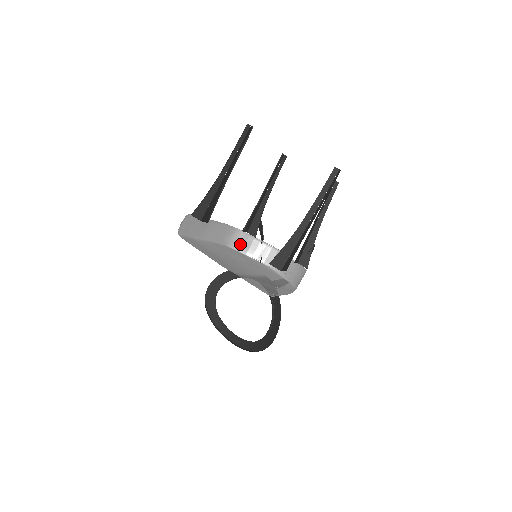
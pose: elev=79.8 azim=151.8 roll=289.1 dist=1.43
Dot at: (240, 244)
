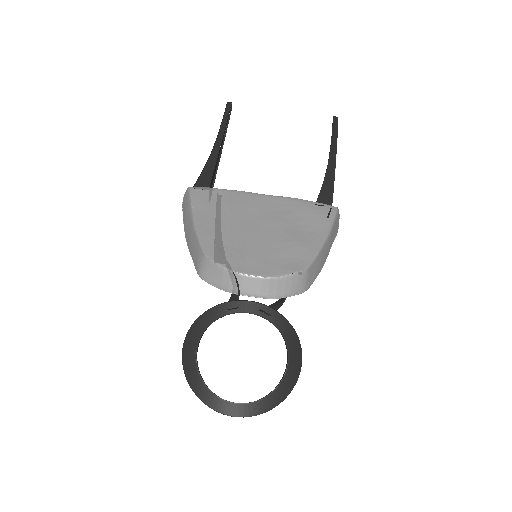
Dot at: (211, 276)
